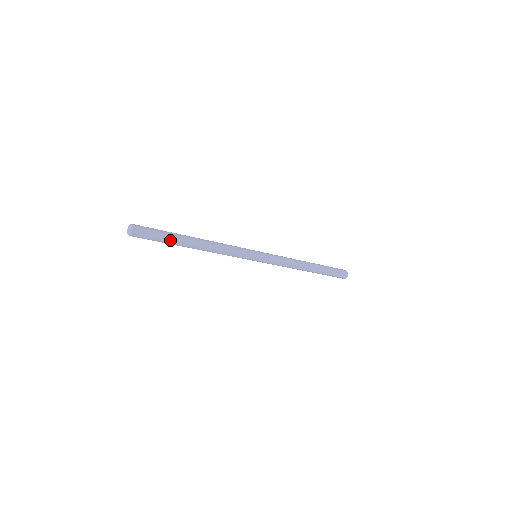
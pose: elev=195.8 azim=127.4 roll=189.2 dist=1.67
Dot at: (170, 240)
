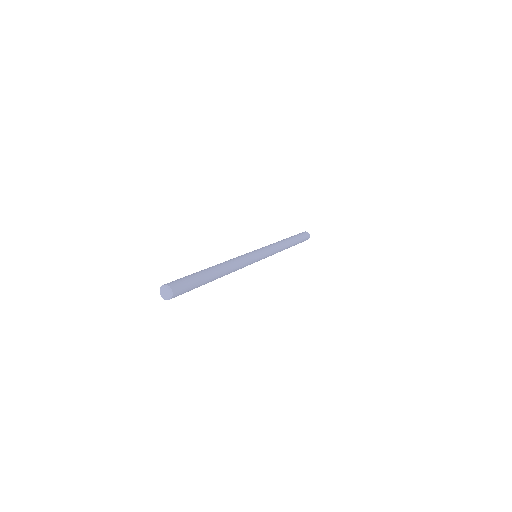
Dot at: (202, 282)
